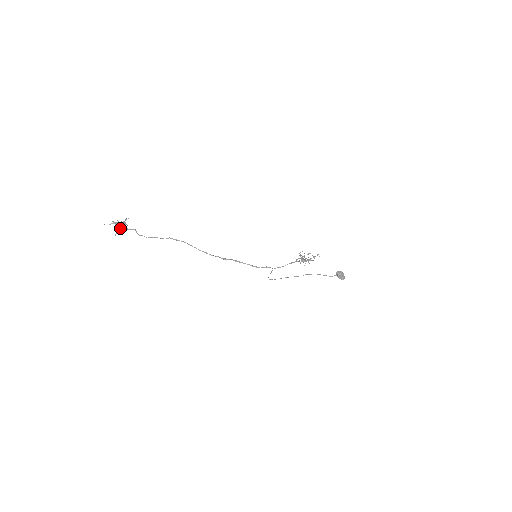
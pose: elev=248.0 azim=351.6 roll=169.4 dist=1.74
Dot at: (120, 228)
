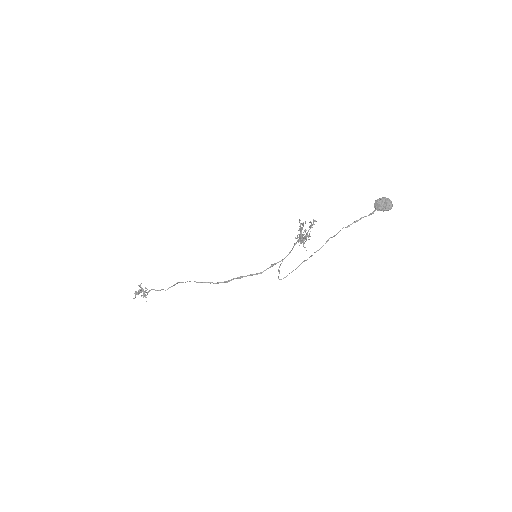
Dot at: occluded
